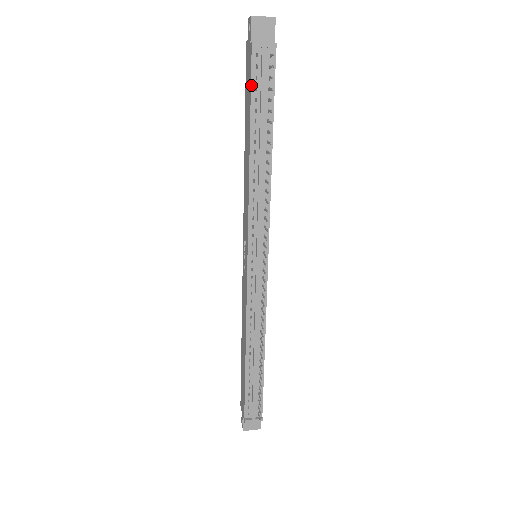
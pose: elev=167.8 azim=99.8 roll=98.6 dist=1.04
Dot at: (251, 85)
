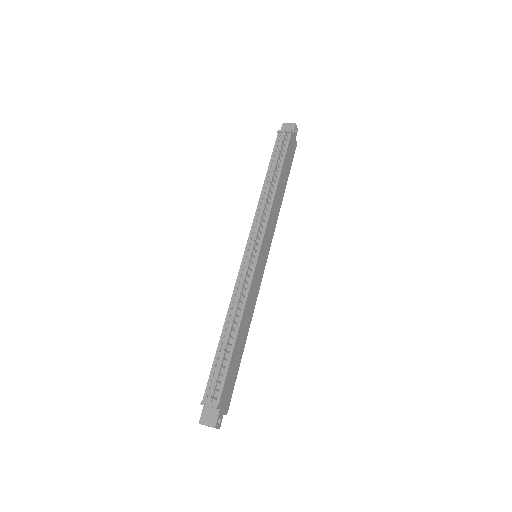
Dot at: (273, 150)
